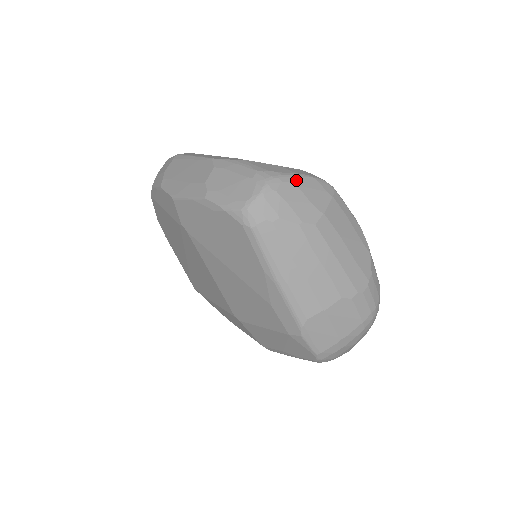
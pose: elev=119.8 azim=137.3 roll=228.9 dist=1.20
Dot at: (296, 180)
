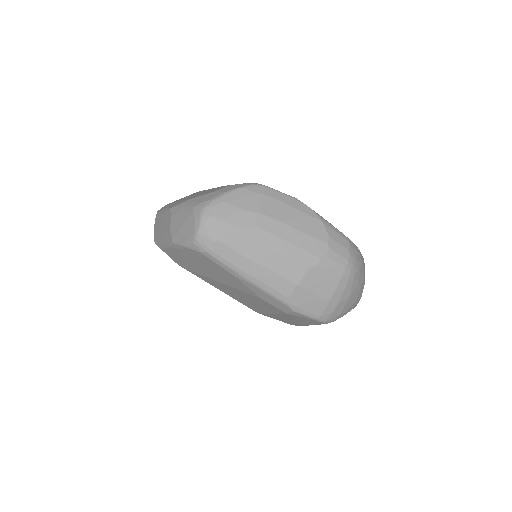
Dot at: (225, 199)
